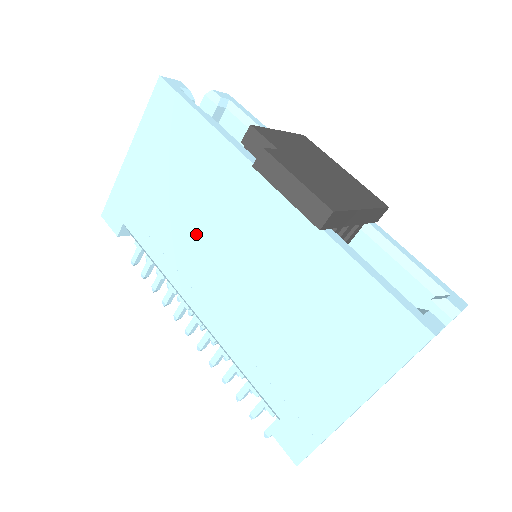
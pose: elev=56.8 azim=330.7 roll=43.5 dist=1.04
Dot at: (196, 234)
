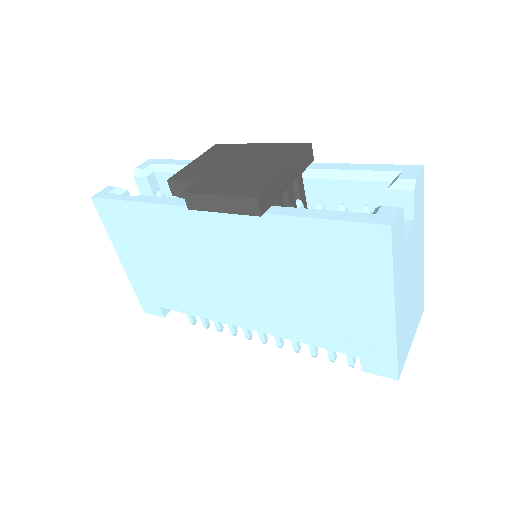
Dot at: (202, 279)
